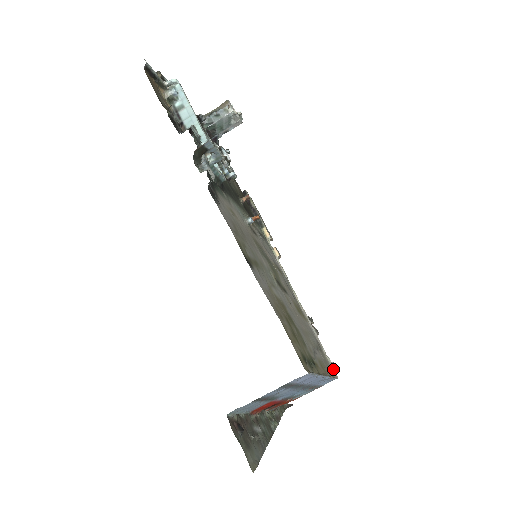
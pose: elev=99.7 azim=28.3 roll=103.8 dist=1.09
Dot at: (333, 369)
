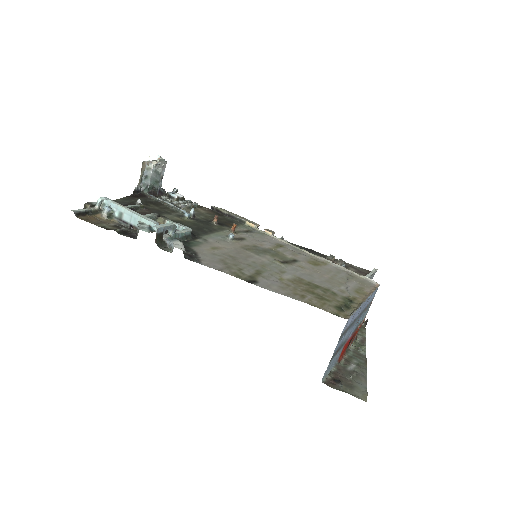
Dot at: (372, 281)
